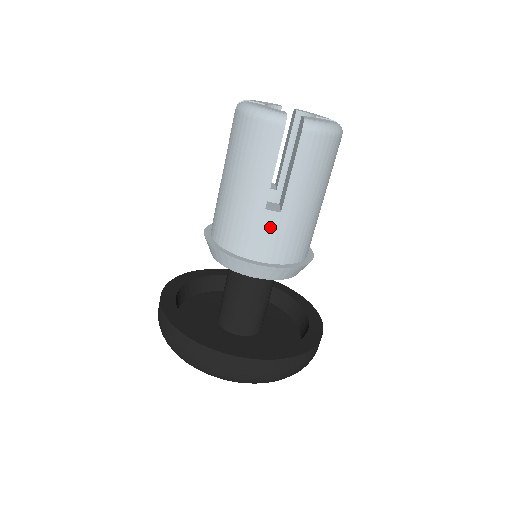
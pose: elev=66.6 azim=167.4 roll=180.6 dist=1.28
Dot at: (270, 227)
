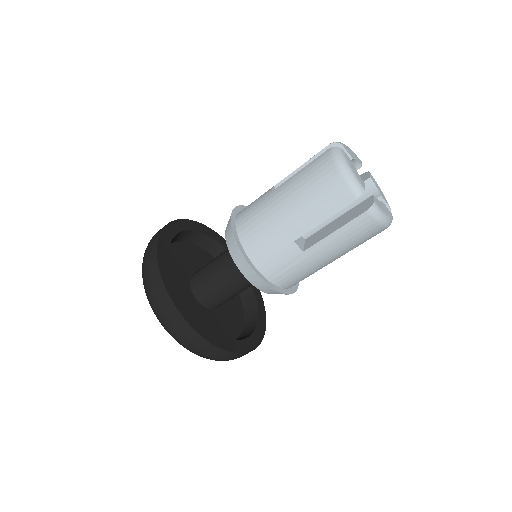
Dot at: (287, 255)
